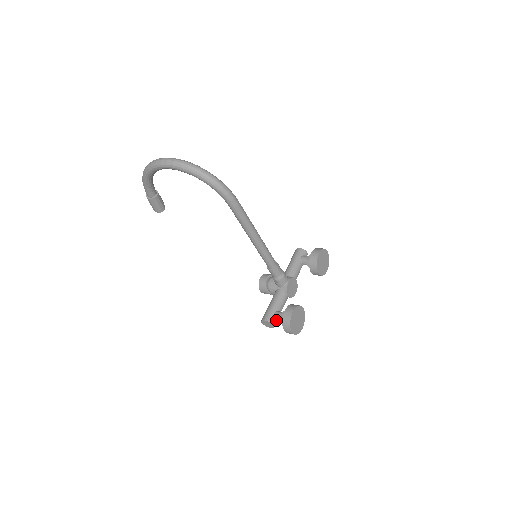
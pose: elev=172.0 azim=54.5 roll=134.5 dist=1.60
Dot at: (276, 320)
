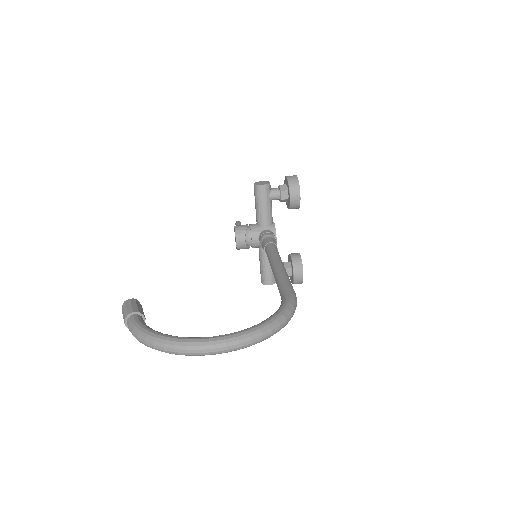
Dot at: occluded
